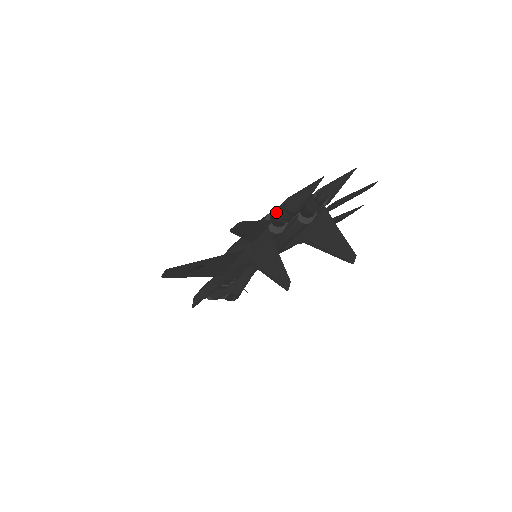
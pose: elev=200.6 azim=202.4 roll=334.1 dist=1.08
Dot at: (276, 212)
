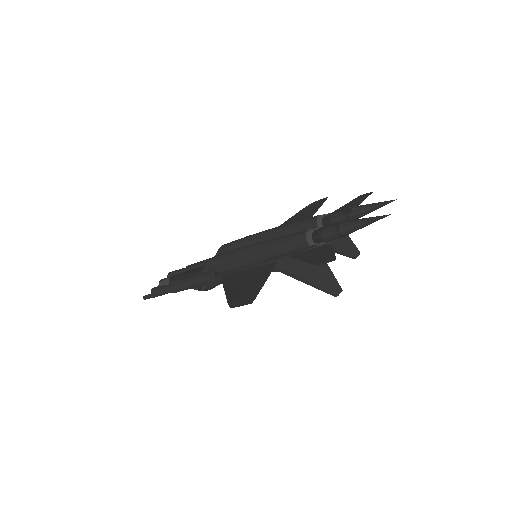
Dot at: (324, 234)
